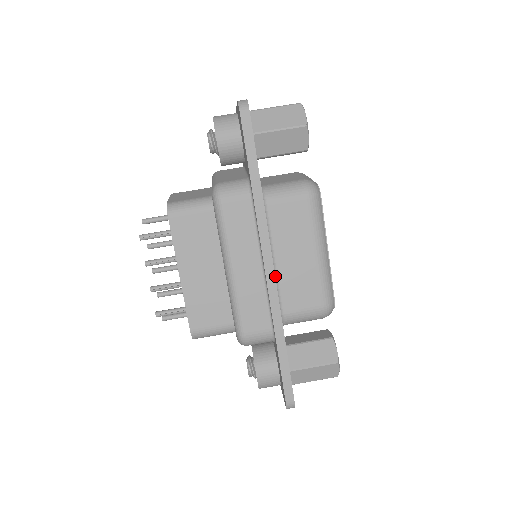
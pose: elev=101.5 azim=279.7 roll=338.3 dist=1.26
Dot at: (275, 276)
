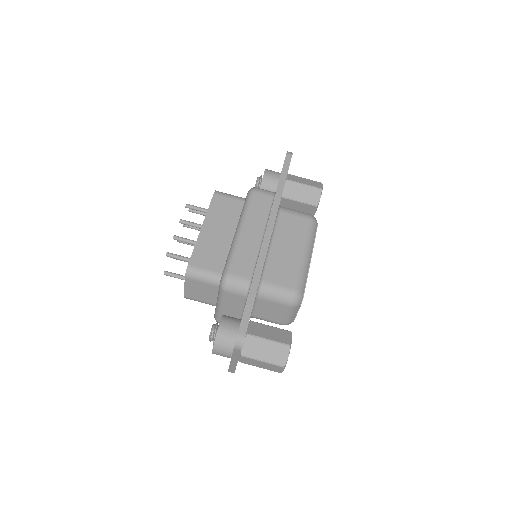
Dot at: (268, 253)
